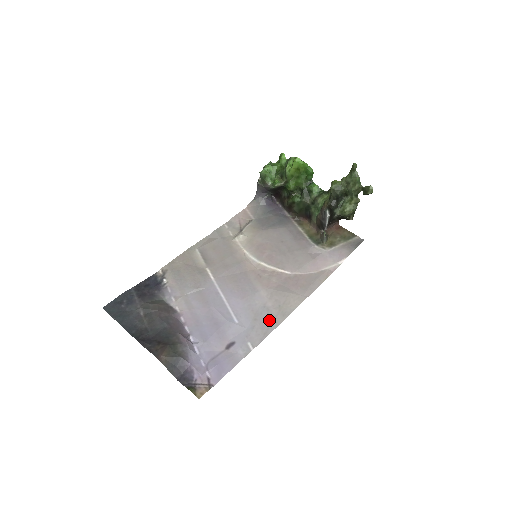
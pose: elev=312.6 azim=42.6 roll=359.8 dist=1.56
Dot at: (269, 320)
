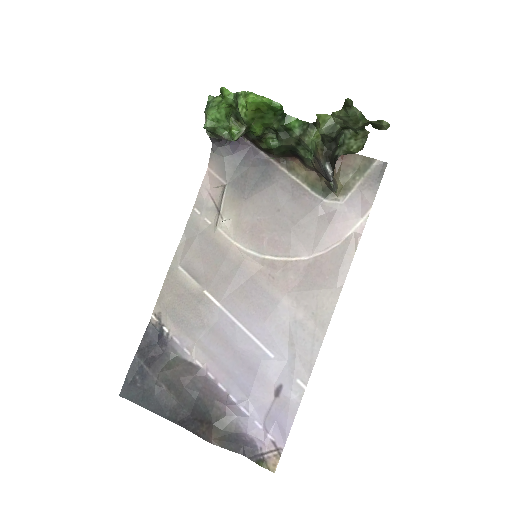
Dot at: (308, 339)
